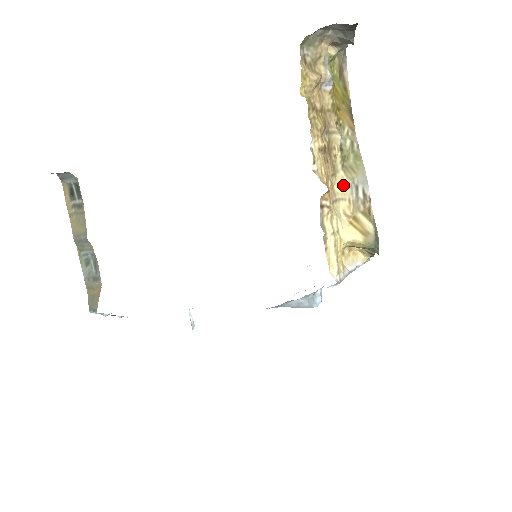
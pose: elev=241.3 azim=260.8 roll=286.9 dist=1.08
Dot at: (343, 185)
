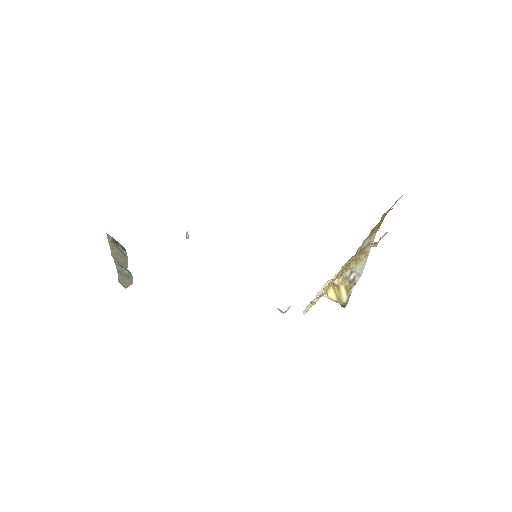
Dot at: occluded
